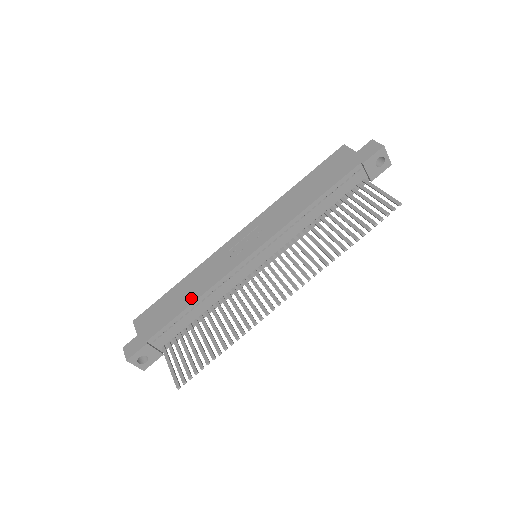
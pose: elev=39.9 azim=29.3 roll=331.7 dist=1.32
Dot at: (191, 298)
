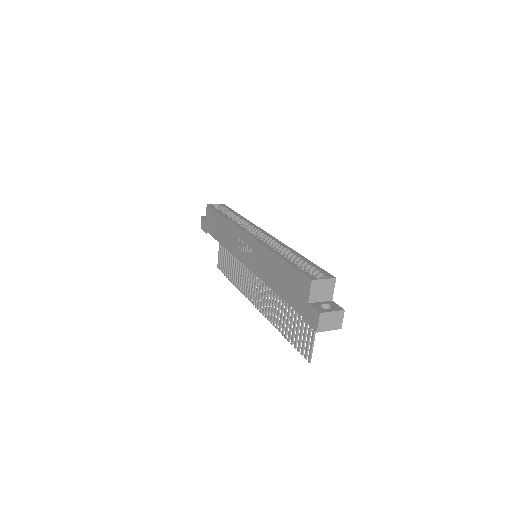
Dot at: (221, 240)
